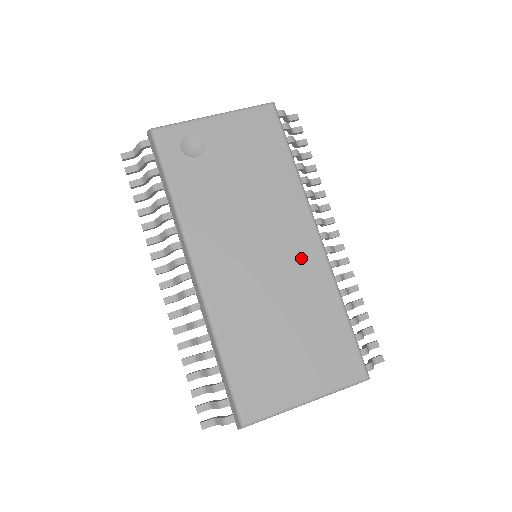
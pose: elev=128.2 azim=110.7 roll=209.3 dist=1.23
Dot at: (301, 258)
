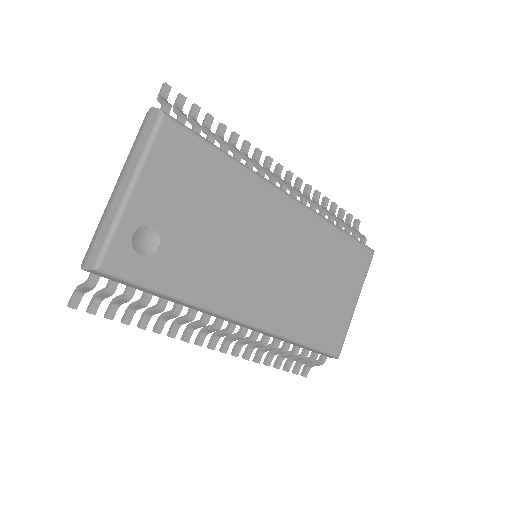
Dot at: (294, 228)
